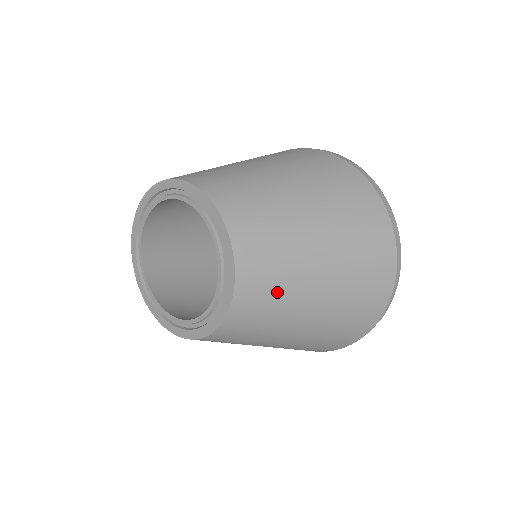
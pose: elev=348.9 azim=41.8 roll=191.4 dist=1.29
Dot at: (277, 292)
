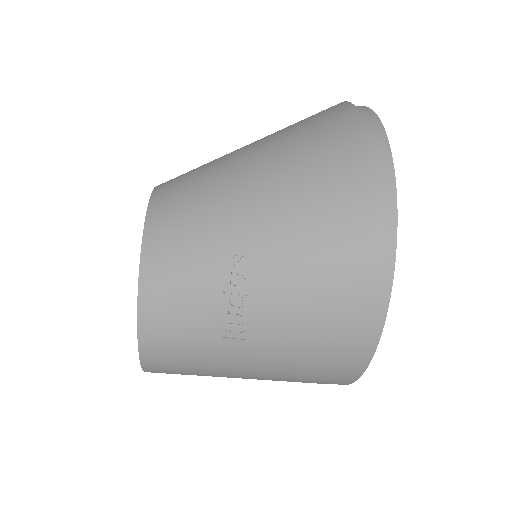
Dot at: occluded
